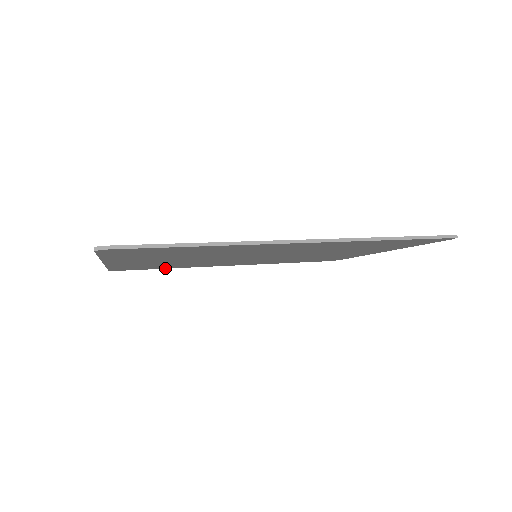
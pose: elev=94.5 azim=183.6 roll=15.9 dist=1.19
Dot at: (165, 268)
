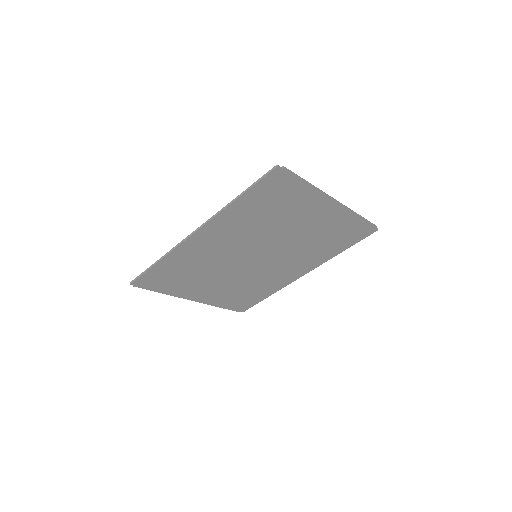
Dot at: (267, 297)
